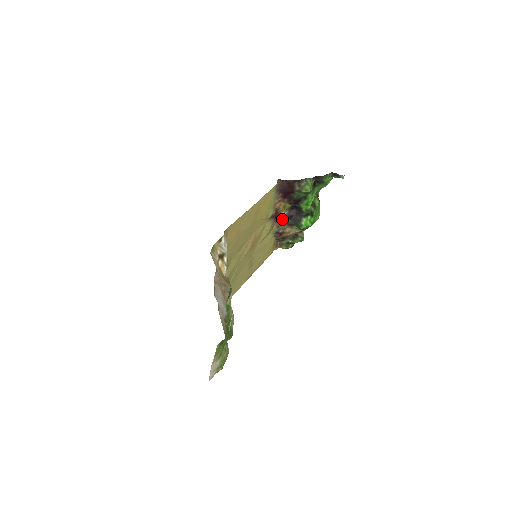
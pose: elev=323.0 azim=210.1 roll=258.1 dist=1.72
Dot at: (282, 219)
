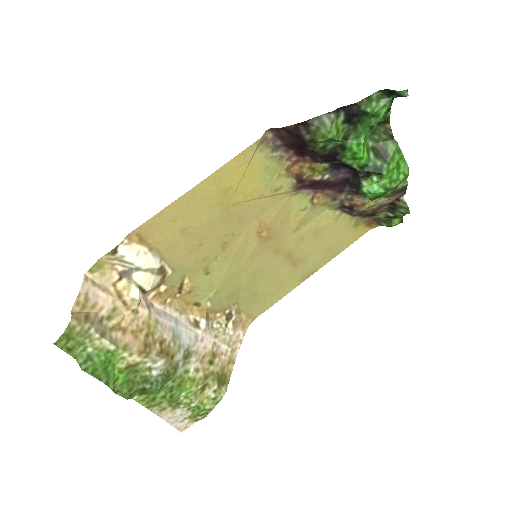
Dot at: (332, 186)
